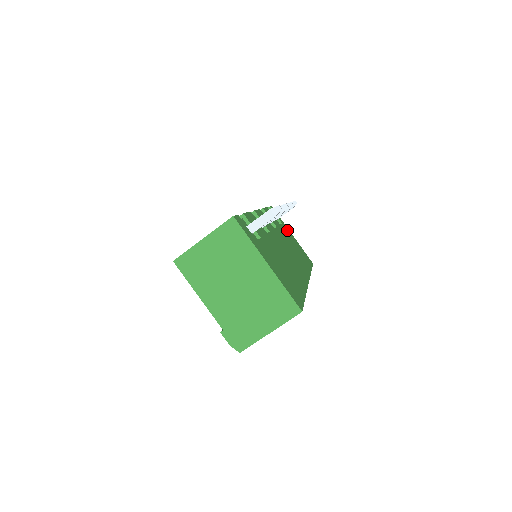
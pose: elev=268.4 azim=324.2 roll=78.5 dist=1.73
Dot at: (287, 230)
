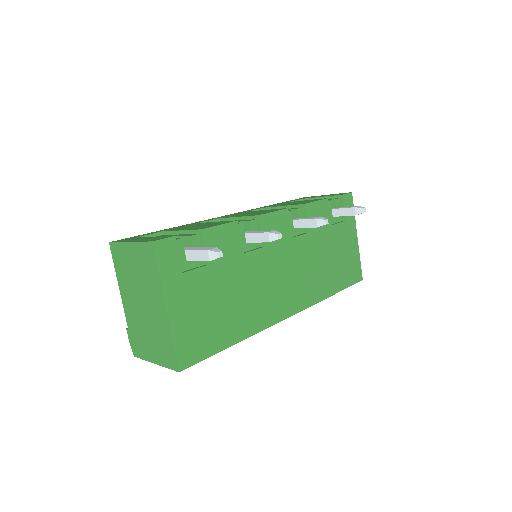
Dot at: (348, 231)
